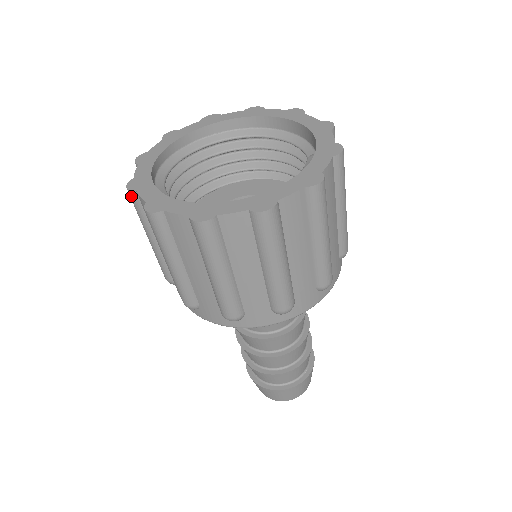
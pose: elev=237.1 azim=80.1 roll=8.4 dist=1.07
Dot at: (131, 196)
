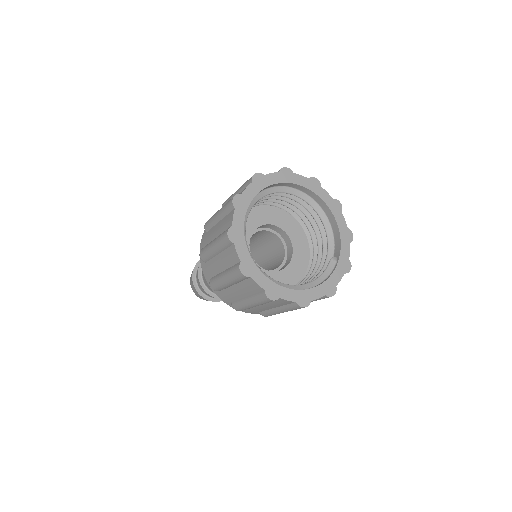
Dot at: (227, 240)
